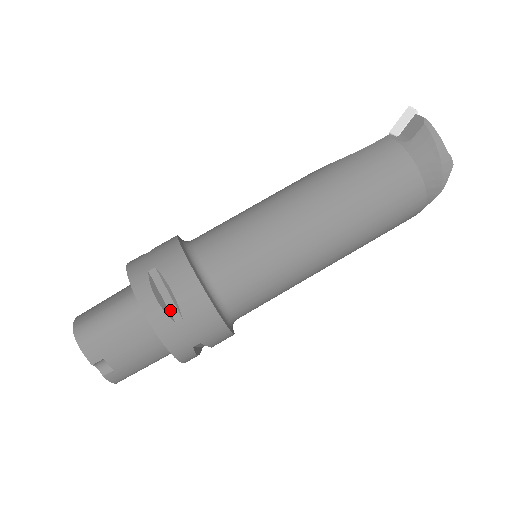
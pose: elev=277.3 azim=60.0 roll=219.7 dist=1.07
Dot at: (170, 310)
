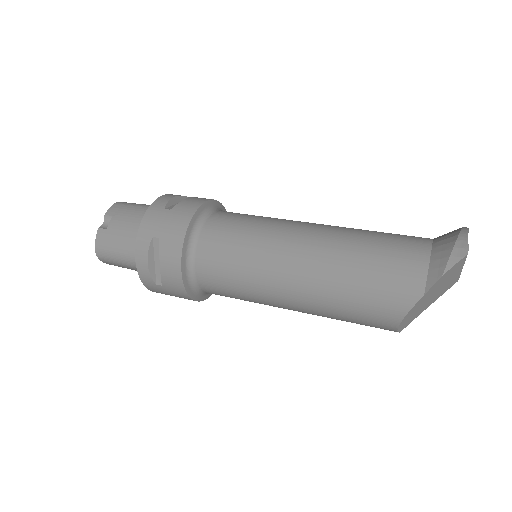
Dot at: (172, 206)
